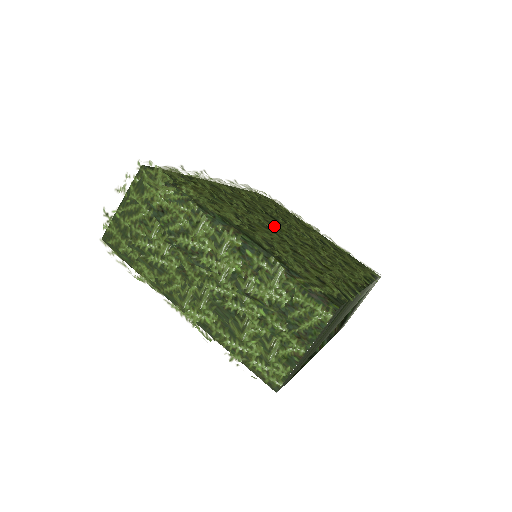
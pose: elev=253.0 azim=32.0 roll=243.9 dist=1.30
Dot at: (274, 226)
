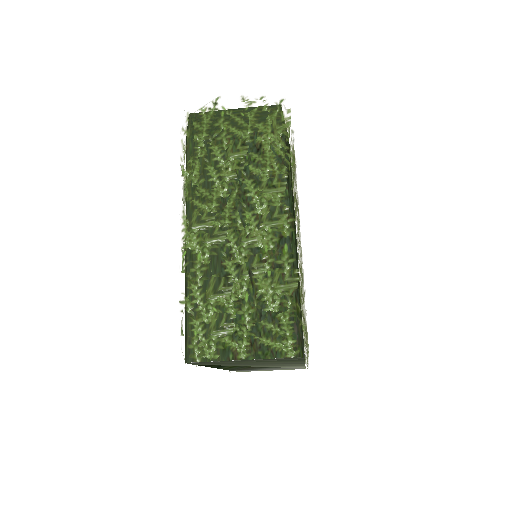
Dot at: occluded
